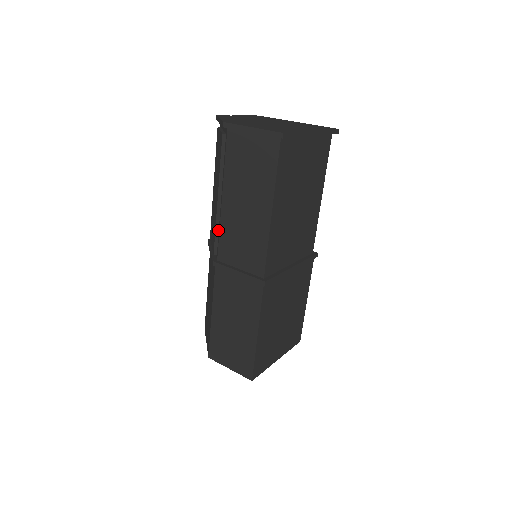
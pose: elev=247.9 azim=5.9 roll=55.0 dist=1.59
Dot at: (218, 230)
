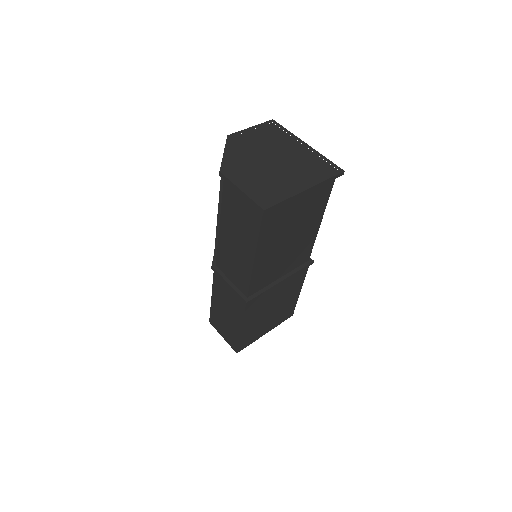
Dot at: (217, 243)
